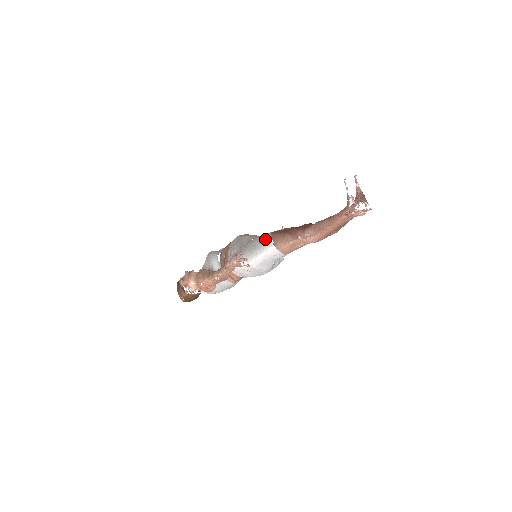
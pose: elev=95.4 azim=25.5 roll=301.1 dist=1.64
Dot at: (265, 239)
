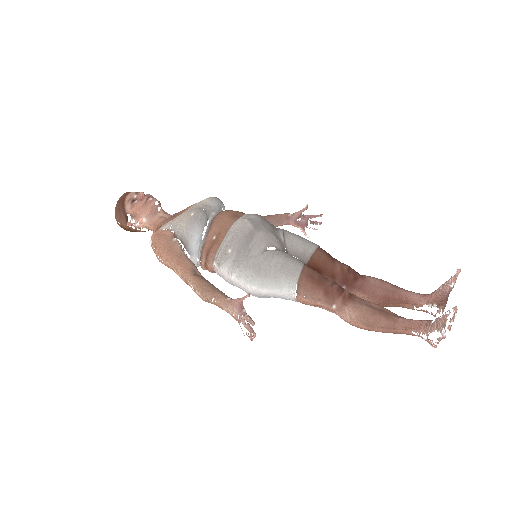
Dot at: (288, 276)
